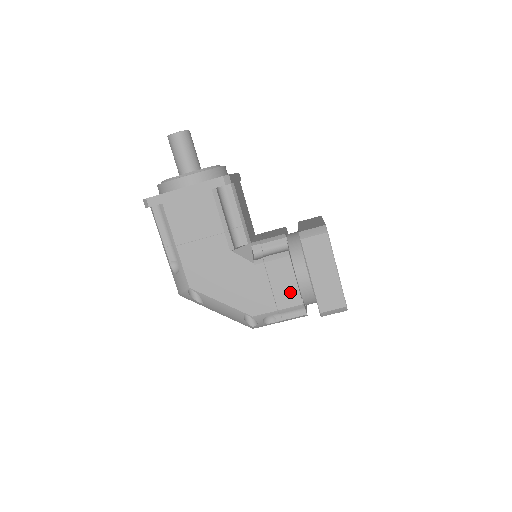
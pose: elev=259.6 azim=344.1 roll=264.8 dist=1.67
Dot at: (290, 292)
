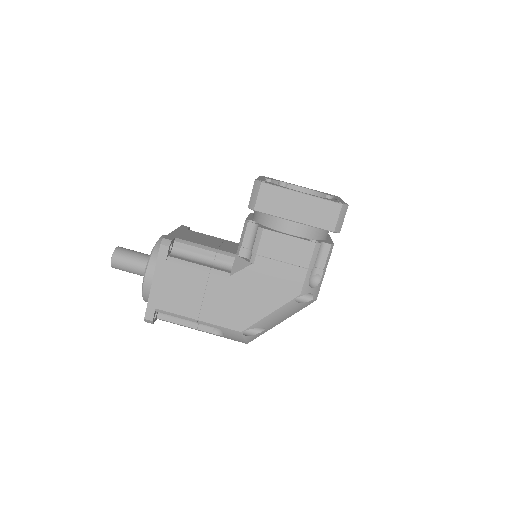
Dot at: (297, 248)
